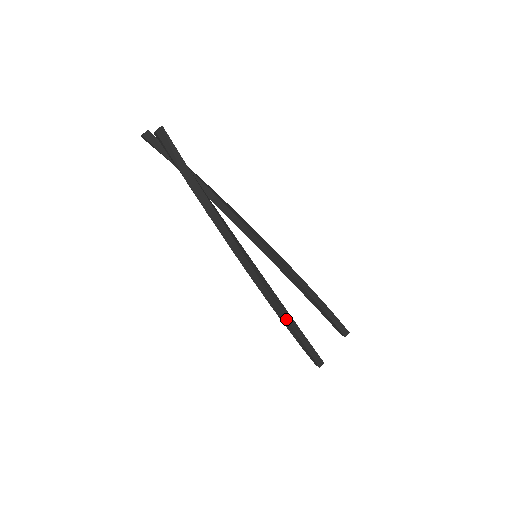
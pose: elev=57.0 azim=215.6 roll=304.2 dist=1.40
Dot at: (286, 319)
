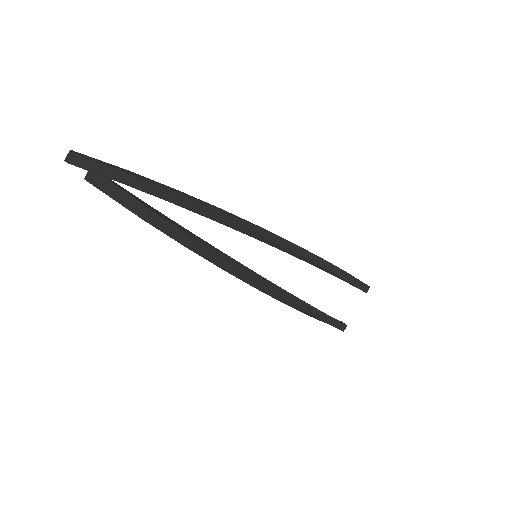
Dot at: (303, 310)
